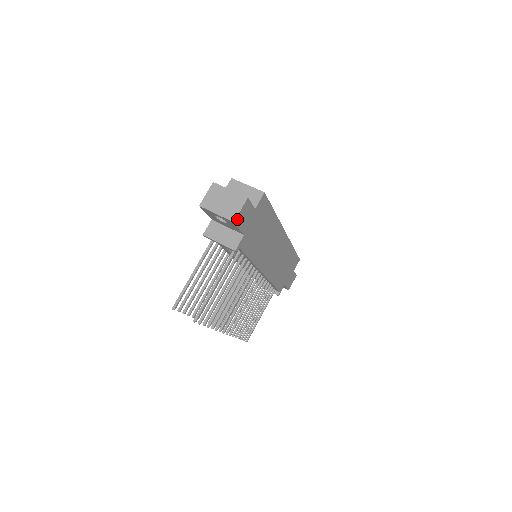
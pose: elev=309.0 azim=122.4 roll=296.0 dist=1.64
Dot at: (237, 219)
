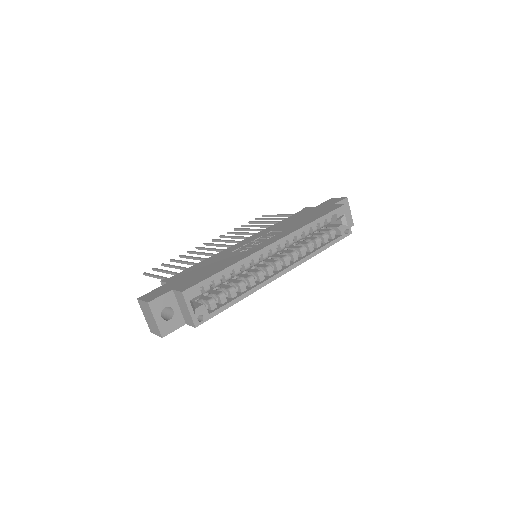
Dot at: occluded
